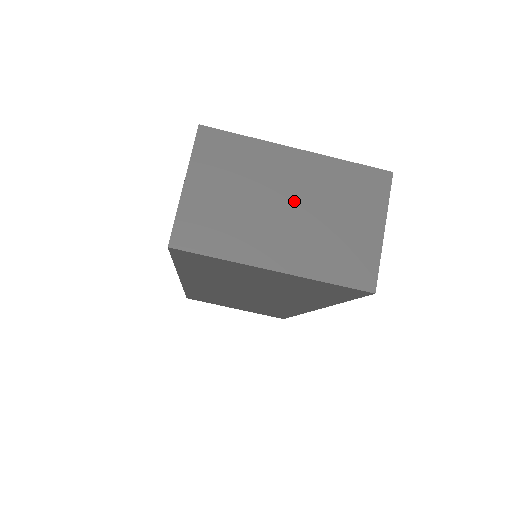
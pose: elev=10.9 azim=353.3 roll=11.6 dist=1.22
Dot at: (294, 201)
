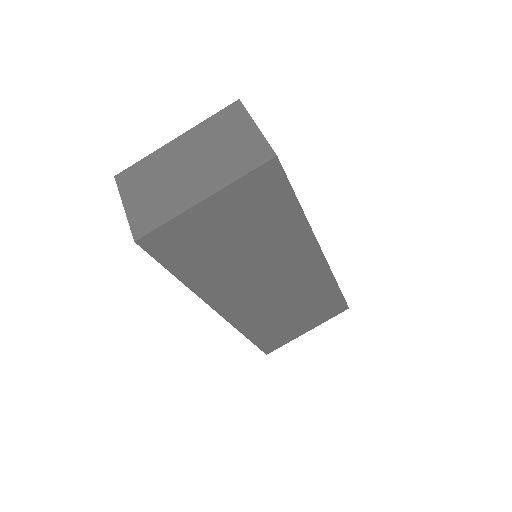
Dot at: (192, 160)
